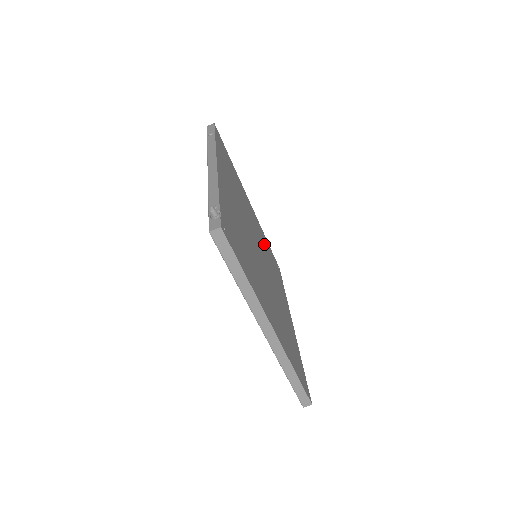
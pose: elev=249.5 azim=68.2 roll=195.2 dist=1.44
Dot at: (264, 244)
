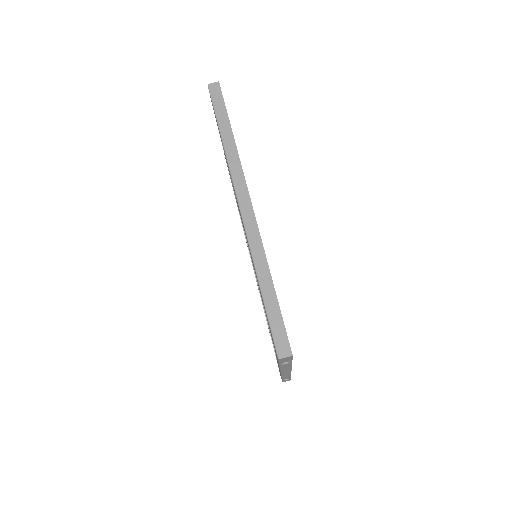
Dot at: occluded
